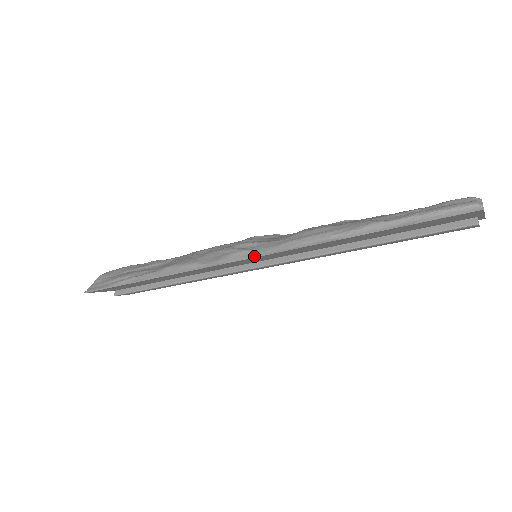
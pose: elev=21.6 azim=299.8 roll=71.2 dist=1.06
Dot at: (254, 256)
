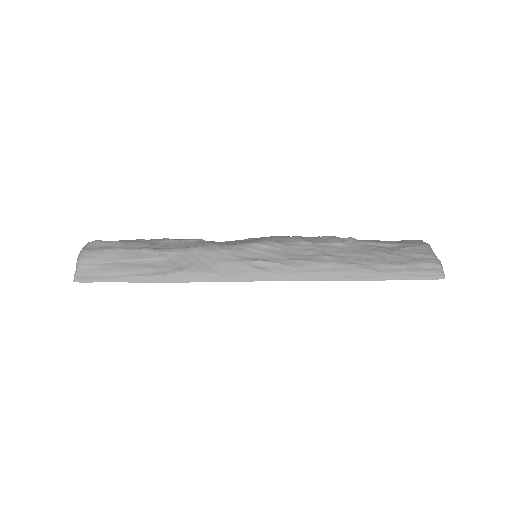
Dot at: (274, 280)
